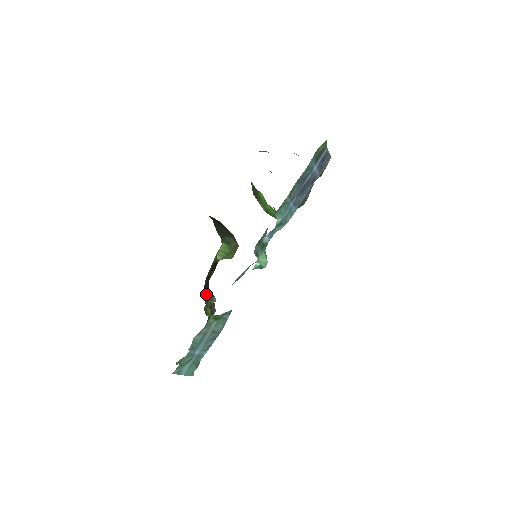
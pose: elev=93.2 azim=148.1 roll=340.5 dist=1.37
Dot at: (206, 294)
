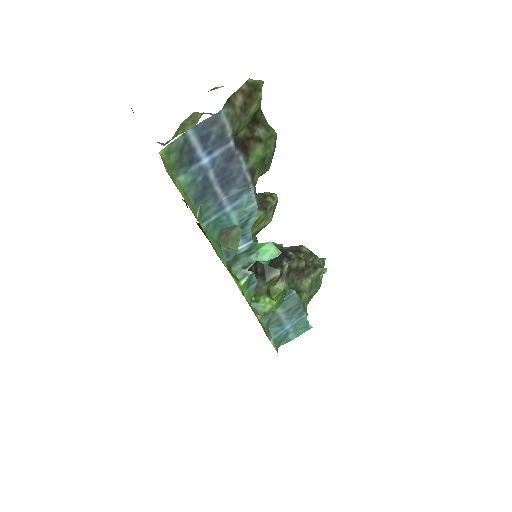
Dot at: (258, 285)
